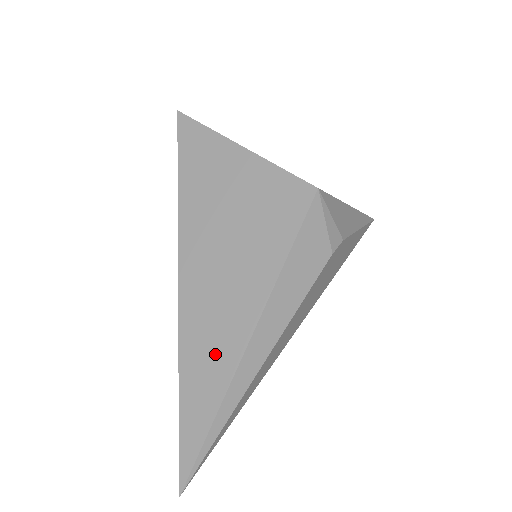
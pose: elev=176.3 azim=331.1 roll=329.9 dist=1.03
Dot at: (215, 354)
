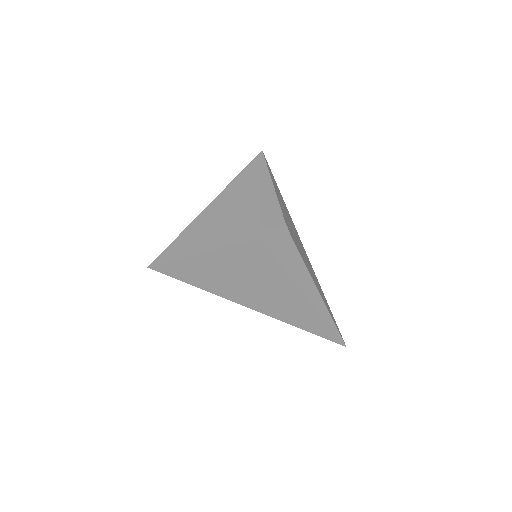
Dot at: (302, 313)
